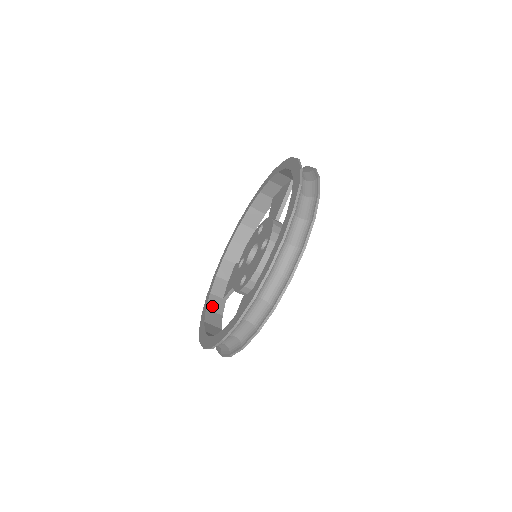
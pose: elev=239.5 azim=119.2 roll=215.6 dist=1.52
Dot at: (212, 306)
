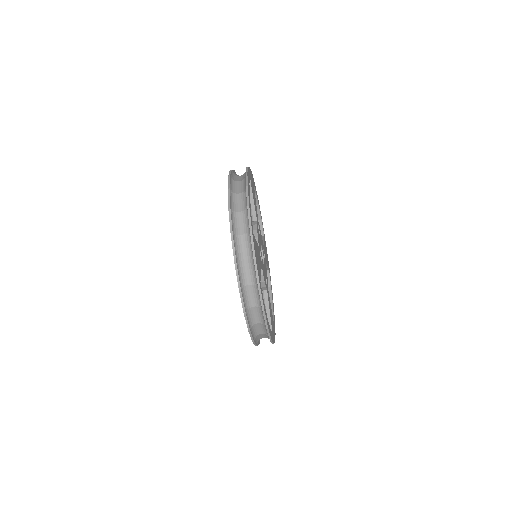
Dot at: occluded
